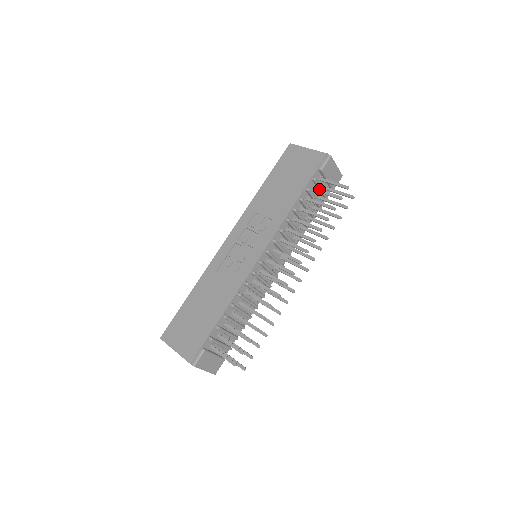
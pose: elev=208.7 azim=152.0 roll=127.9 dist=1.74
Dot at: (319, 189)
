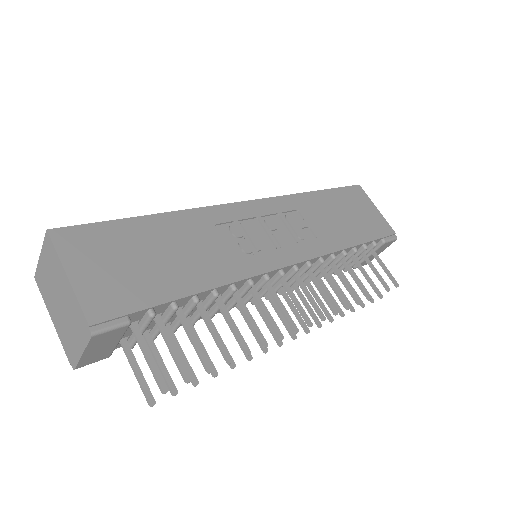
Dot at: occluded
